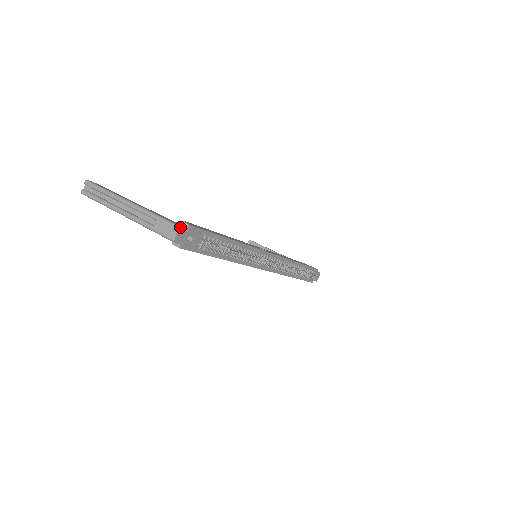
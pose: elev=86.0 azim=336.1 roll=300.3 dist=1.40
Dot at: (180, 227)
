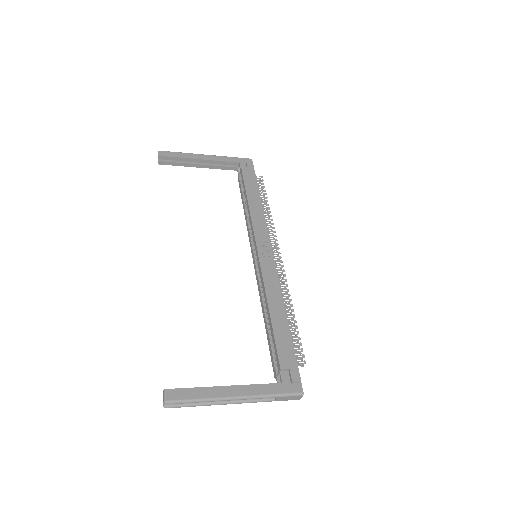
Dot at: (303, 394)
